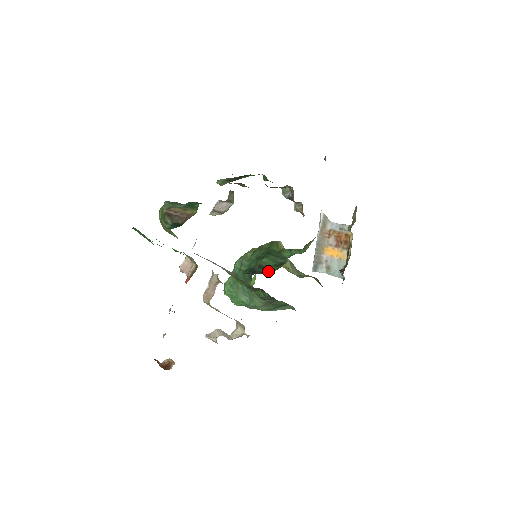
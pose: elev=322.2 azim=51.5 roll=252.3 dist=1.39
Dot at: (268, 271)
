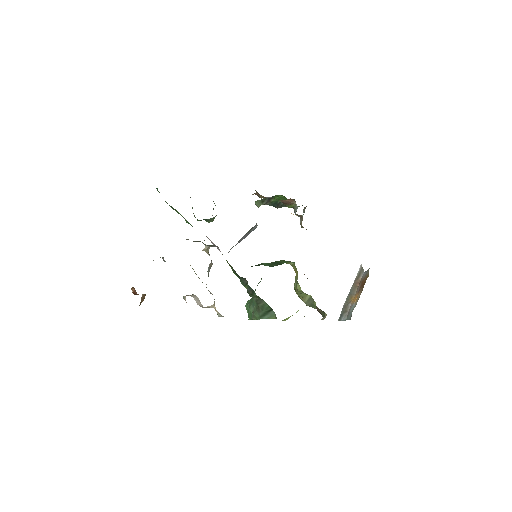
Dot at: occluded
